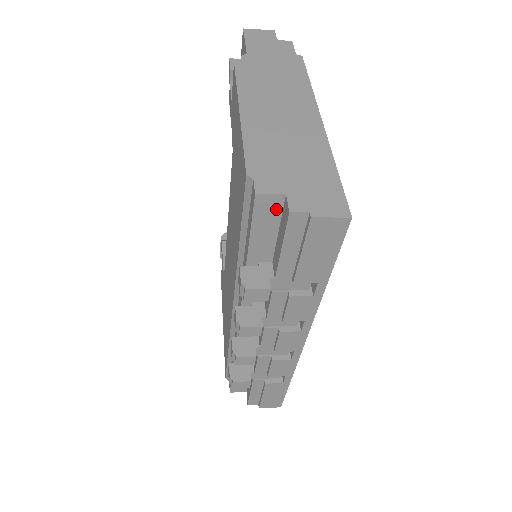
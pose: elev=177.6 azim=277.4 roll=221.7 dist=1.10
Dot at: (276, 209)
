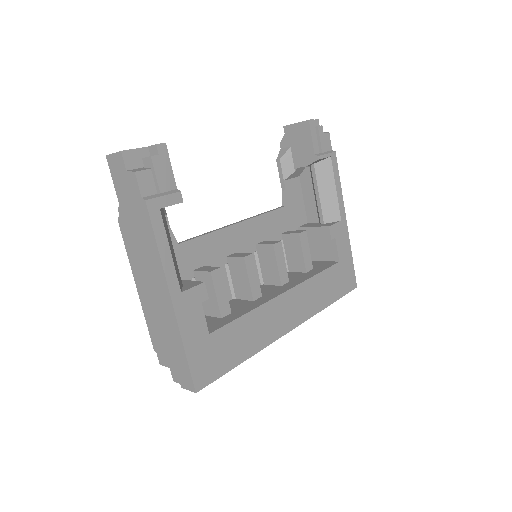
Dot at: occluded
